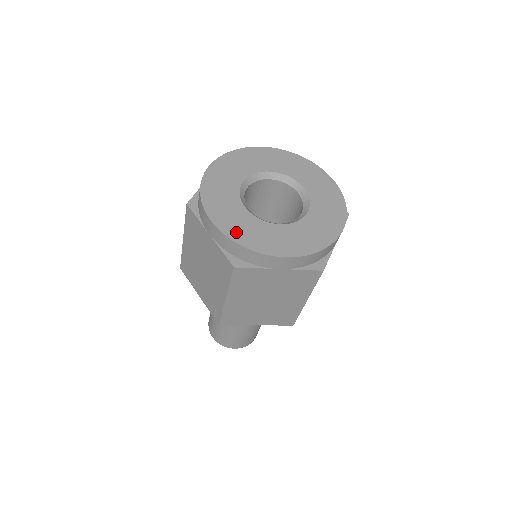
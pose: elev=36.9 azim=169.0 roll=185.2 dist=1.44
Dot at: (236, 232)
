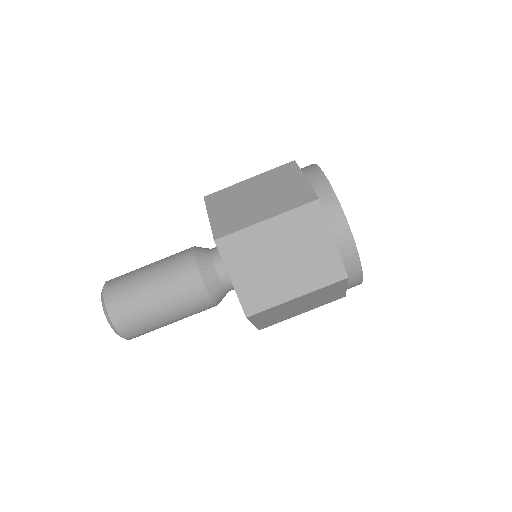
Dot at: occluded
